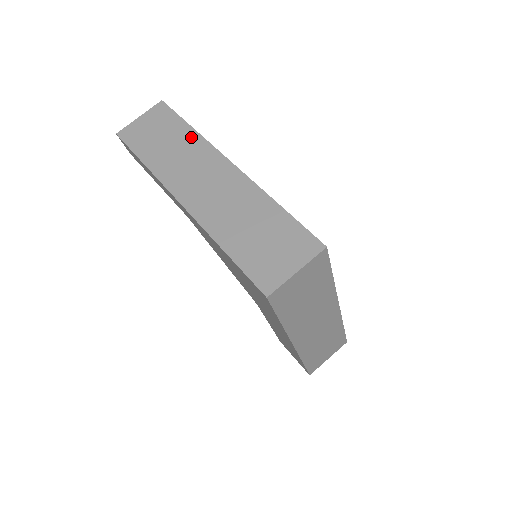
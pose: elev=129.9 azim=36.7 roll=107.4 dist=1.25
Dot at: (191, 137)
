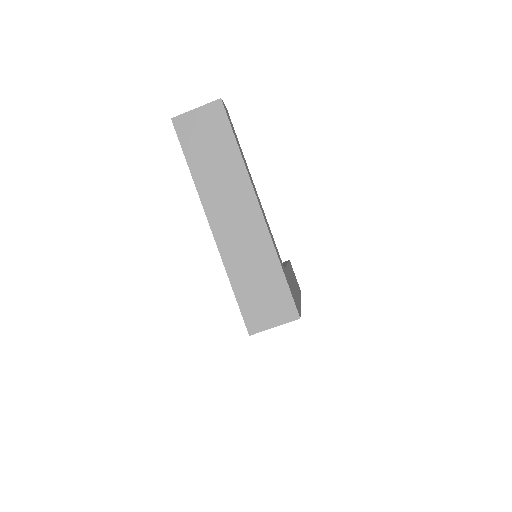
Dot at: (236, 163)
